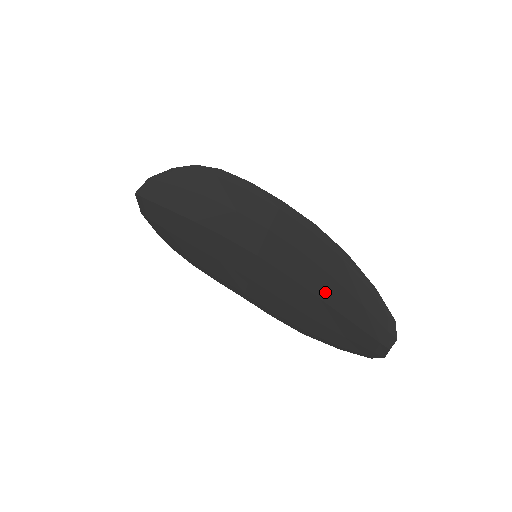
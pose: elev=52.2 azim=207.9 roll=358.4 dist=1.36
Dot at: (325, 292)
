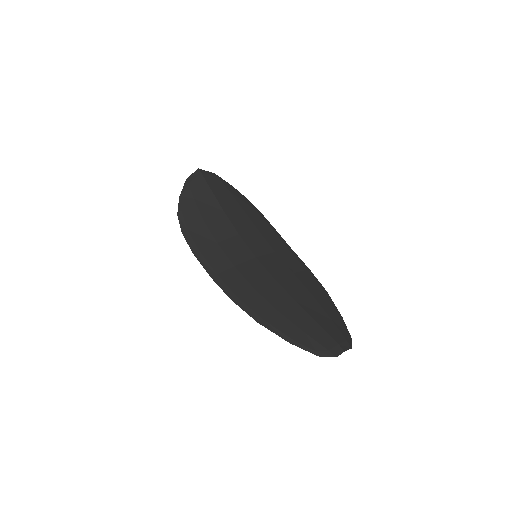
Dot at: (303, 300)
